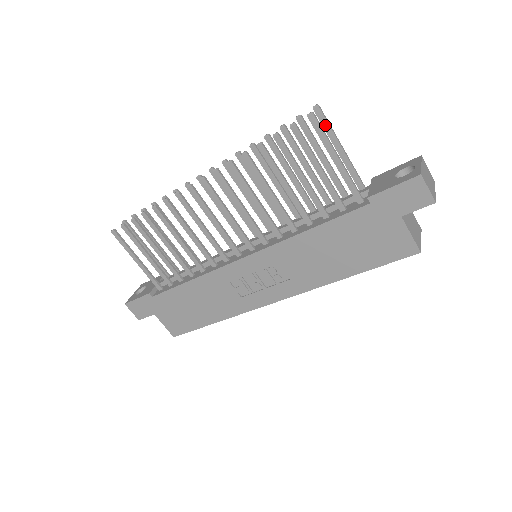
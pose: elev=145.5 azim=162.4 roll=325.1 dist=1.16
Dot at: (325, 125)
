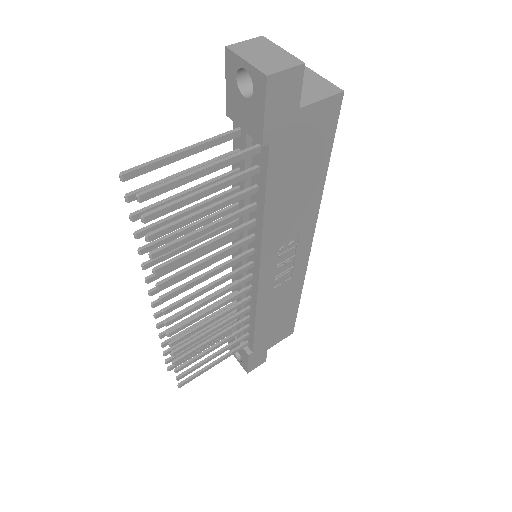
Dot at: (148, 169)
